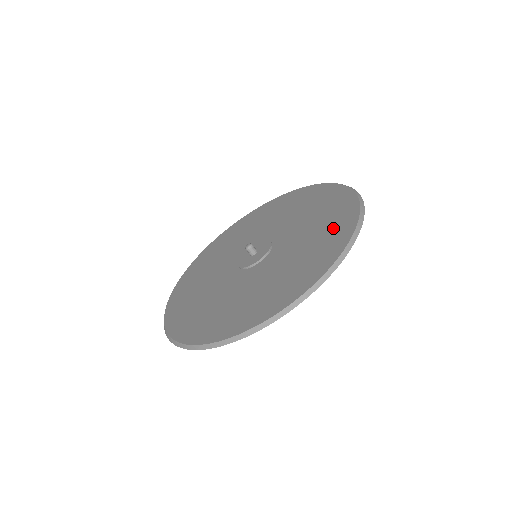
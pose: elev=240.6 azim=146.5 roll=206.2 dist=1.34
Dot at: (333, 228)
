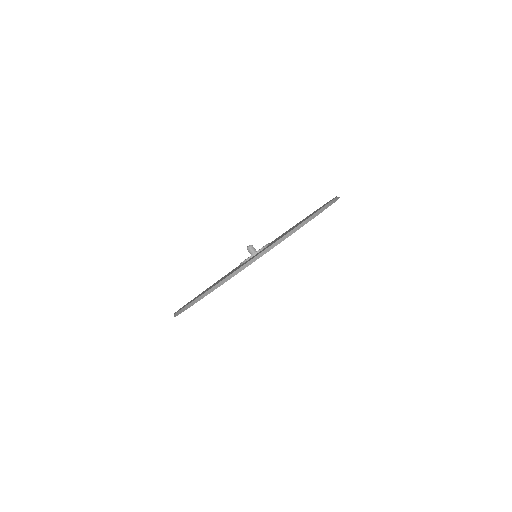
Dot at: occluded
